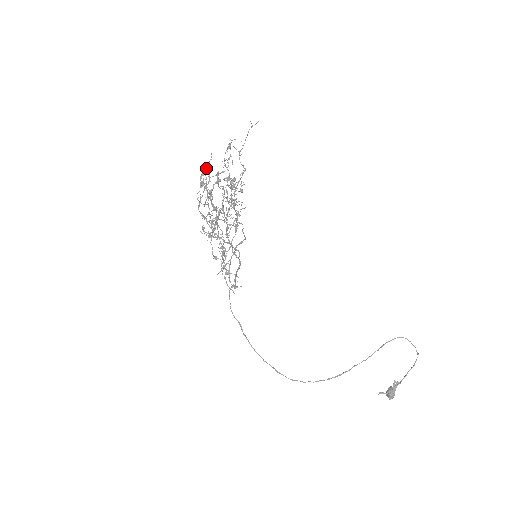
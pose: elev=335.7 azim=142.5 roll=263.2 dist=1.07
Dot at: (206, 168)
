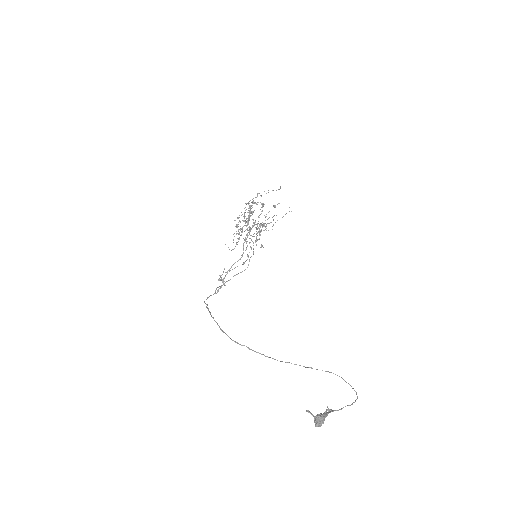
Dot at: occluded
